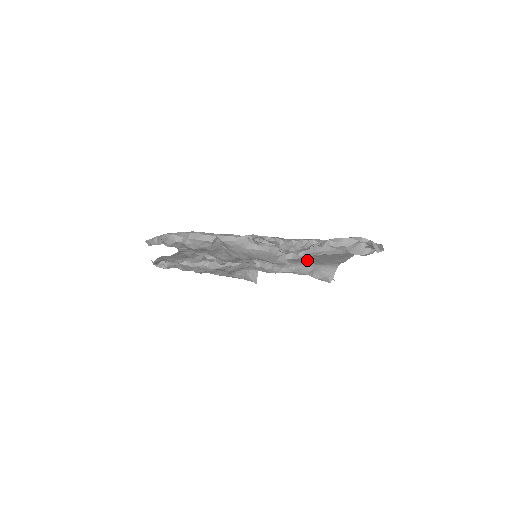
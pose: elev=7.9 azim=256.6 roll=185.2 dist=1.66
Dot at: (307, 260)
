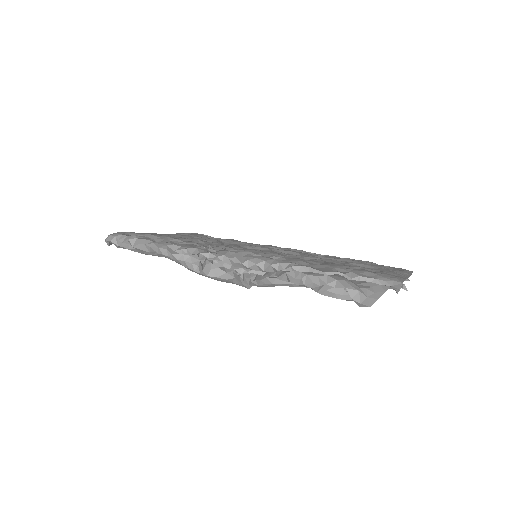
Dot at: occluded
